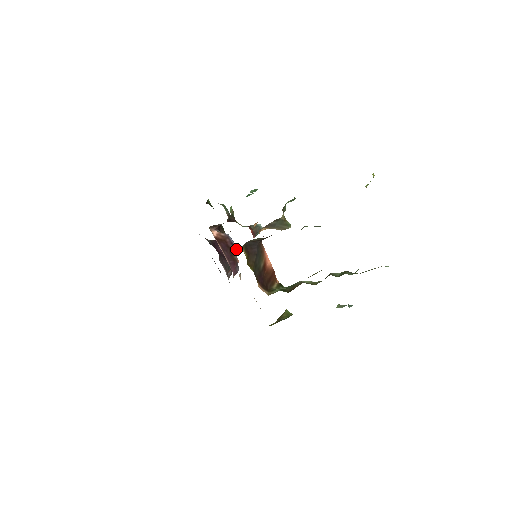
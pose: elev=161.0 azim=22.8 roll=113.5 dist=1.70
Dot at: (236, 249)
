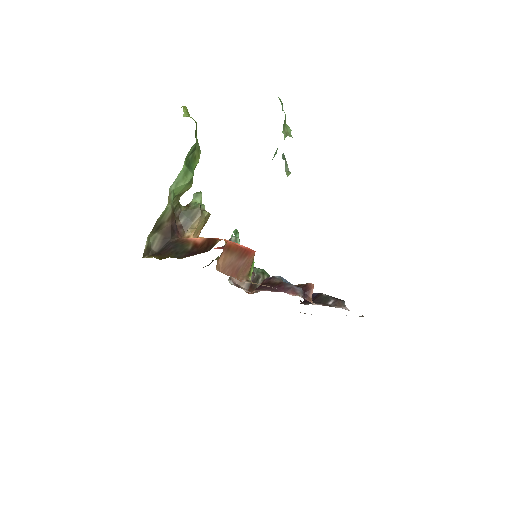
Dot at: (277, 277)
